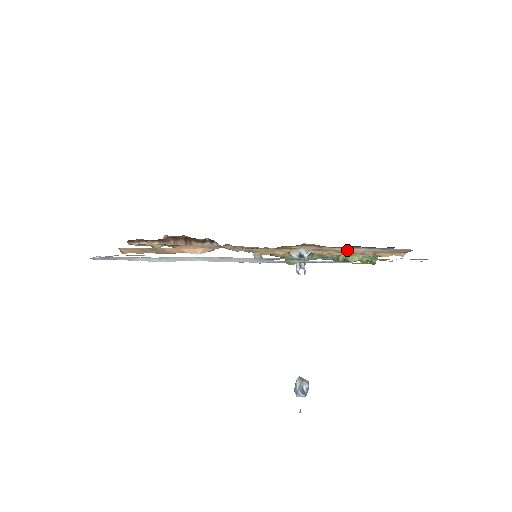
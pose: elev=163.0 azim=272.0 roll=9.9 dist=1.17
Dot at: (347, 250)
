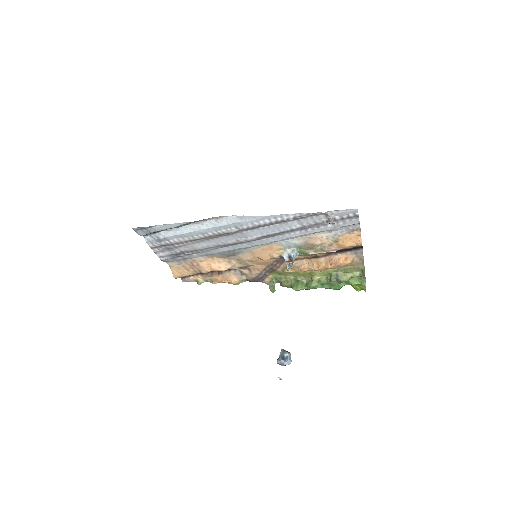
Dot at: (315, 237)
